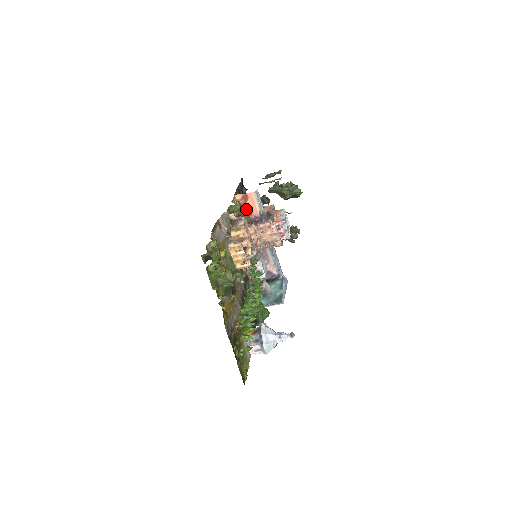
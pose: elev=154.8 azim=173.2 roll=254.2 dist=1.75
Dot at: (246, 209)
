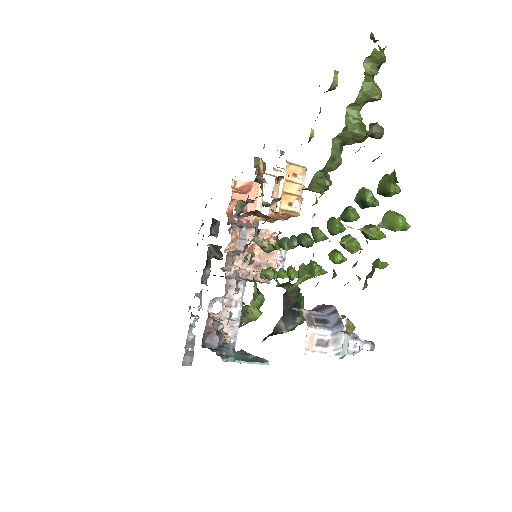
Dot at: (210, 232)
